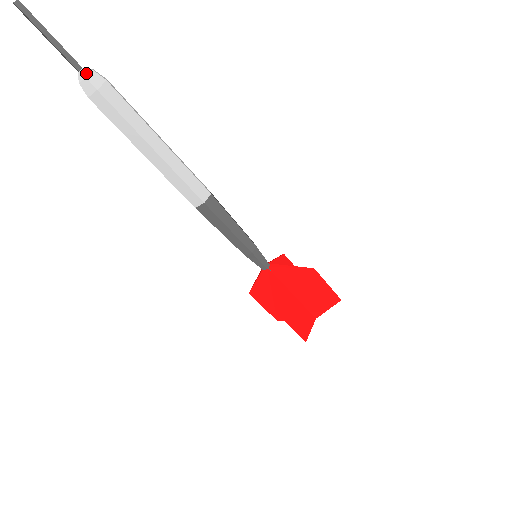
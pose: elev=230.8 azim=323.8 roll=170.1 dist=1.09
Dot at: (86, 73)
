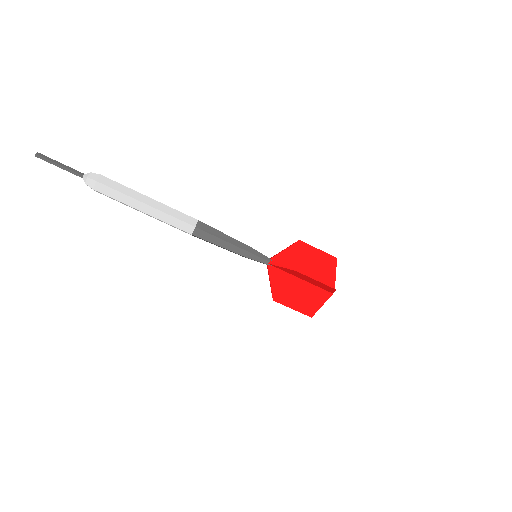
Dot at: (85, 180)
